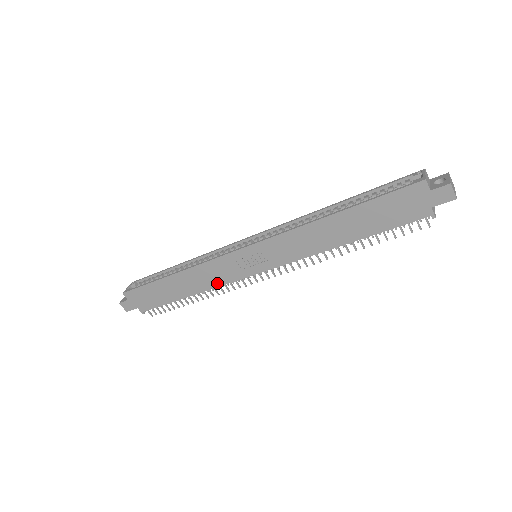
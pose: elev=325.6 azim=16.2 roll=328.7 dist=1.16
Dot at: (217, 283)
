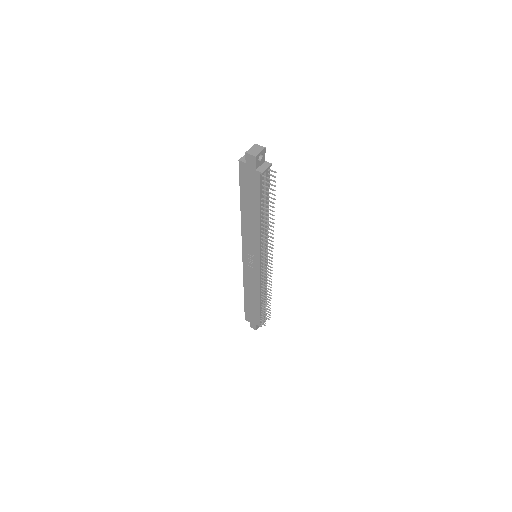
Dot at: (257, 284)
